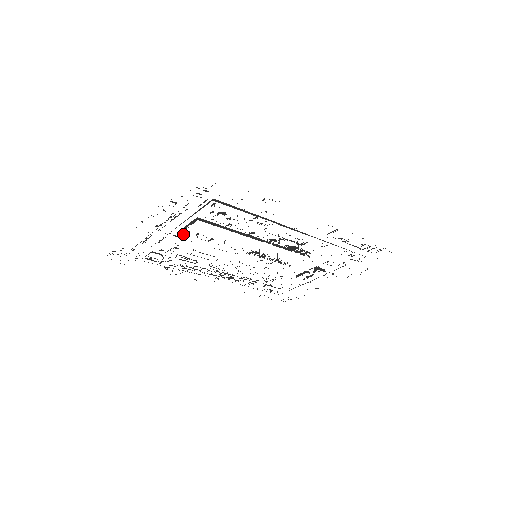
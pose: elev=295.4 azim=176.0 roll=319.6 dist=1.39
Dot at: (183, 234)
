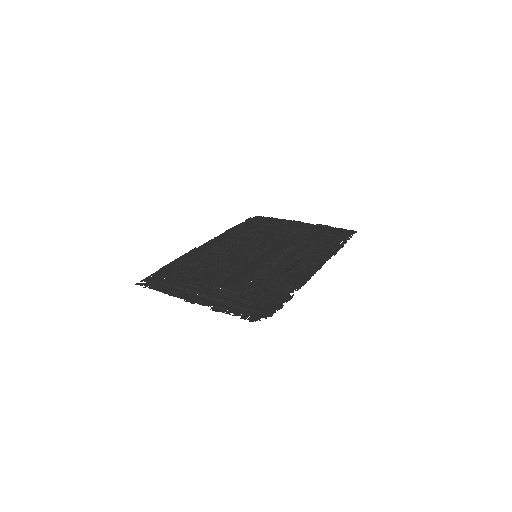
Dot at: (213, 285)
